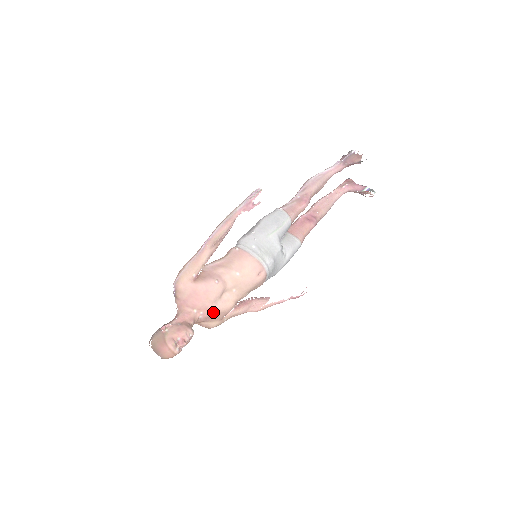
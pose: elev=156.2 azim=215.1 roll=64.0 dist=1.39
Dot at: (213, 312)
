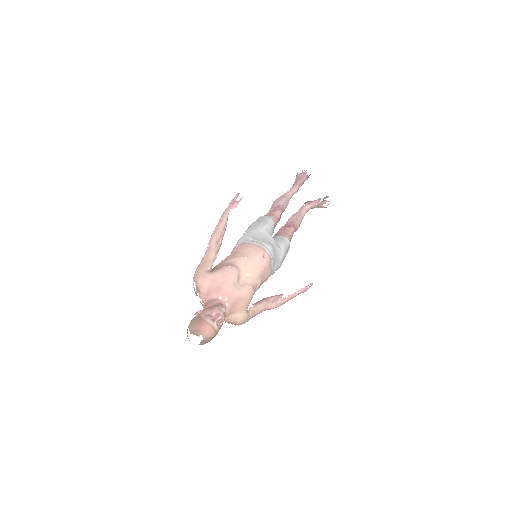
Dot at: (236, 297)
